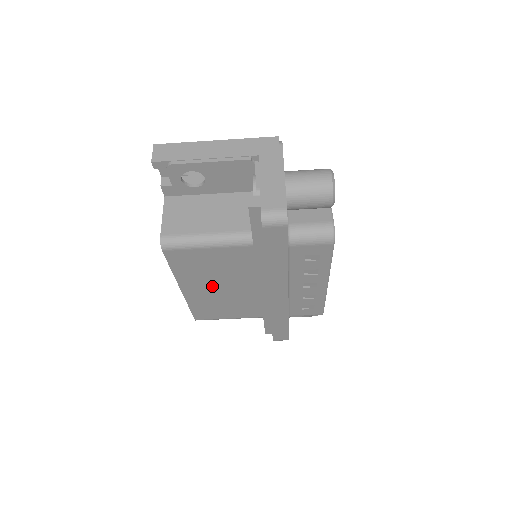
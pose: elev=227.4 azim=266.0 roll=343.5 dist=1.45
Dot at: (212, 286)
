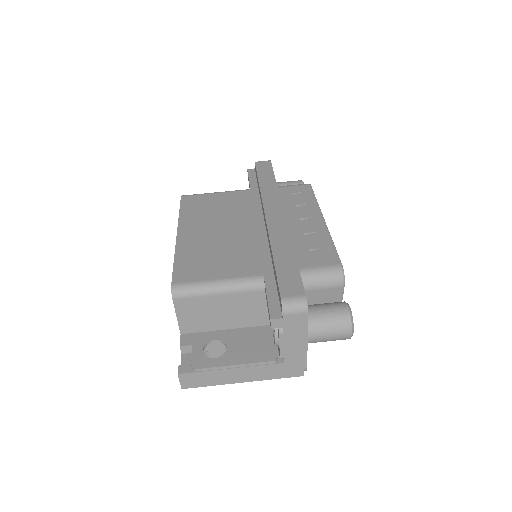
Dot at: (210, 228)
